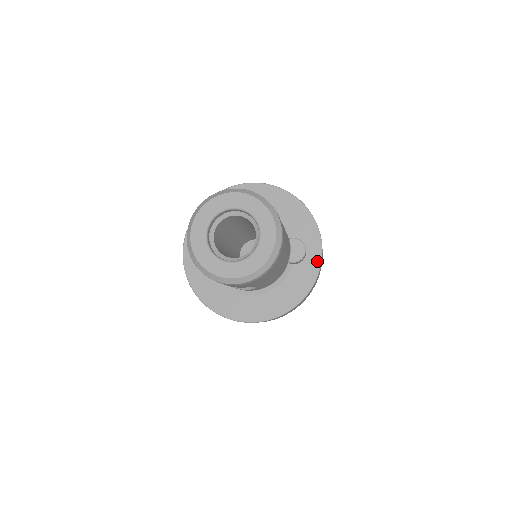
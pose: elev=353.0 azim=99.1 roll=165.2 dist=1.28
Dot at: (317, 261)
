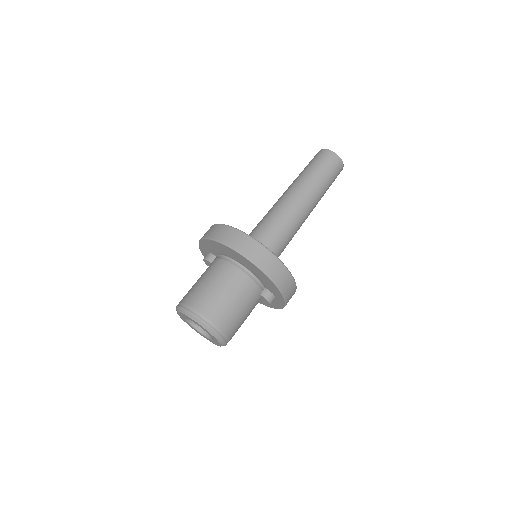
Dot at: (282, 305)
